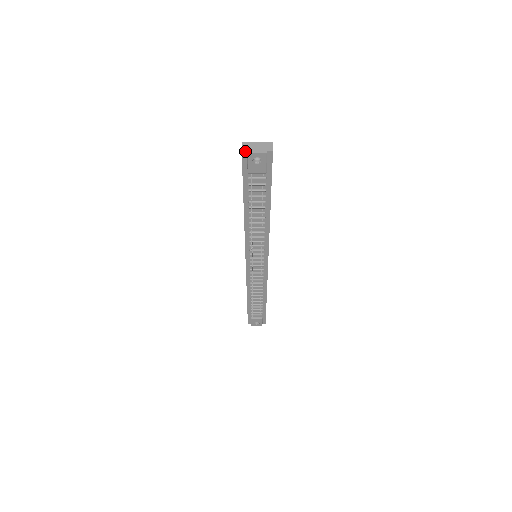
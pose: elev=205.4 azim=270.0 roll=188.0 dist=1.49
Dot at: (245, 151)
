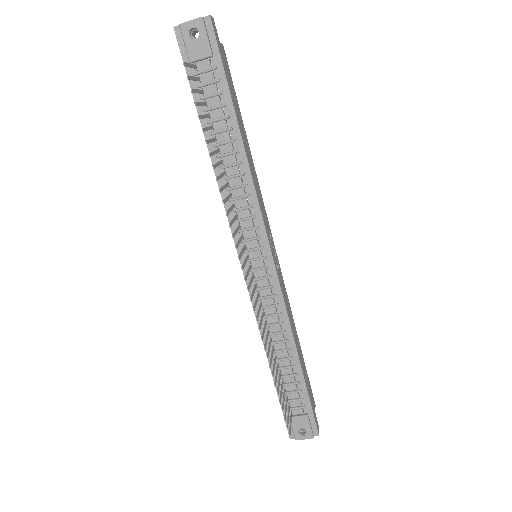
Dot at: (177, 27)
